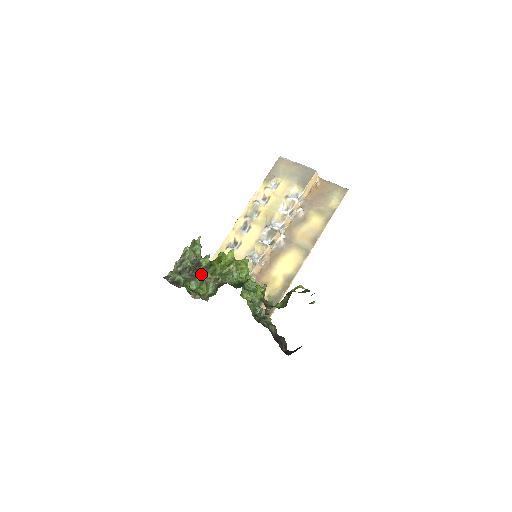
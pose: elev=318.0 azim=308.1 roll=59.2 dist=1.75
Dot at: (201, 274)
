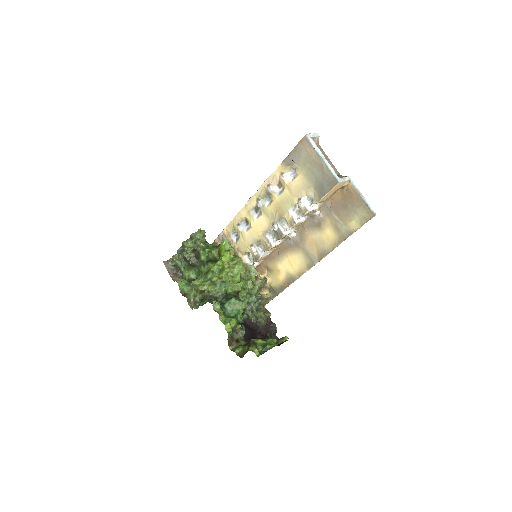
Dot at: (199, 266)
